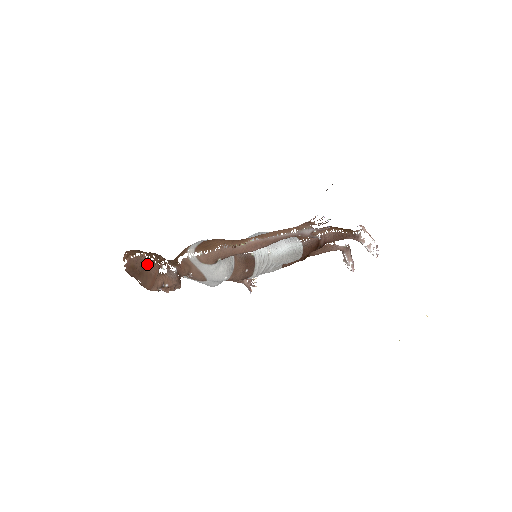
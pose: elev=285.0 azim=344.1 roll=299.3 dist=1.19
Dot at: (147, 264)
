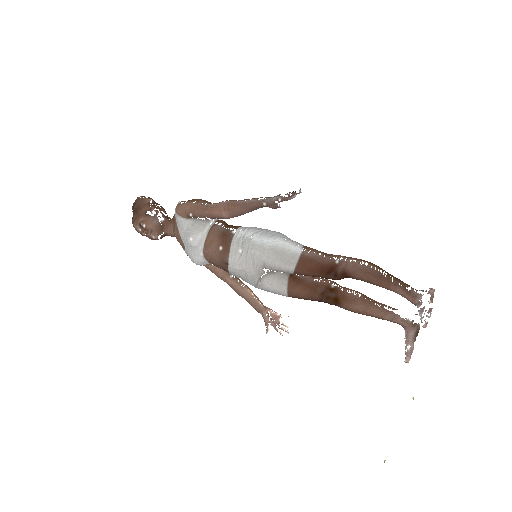
Dot at: (144, 205)
